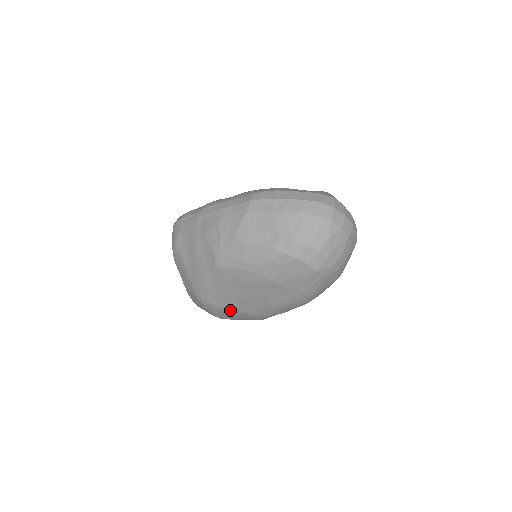
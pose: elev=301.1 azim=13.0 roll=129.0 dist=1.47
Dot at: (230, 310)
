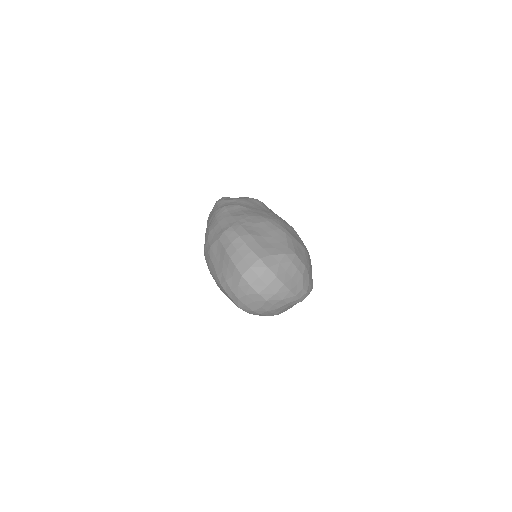
Dot at: occluded
